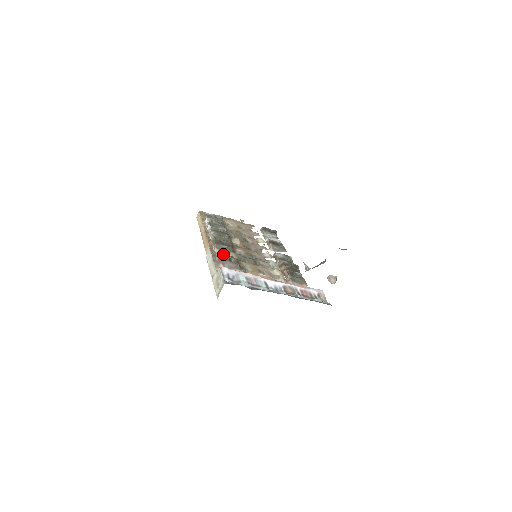
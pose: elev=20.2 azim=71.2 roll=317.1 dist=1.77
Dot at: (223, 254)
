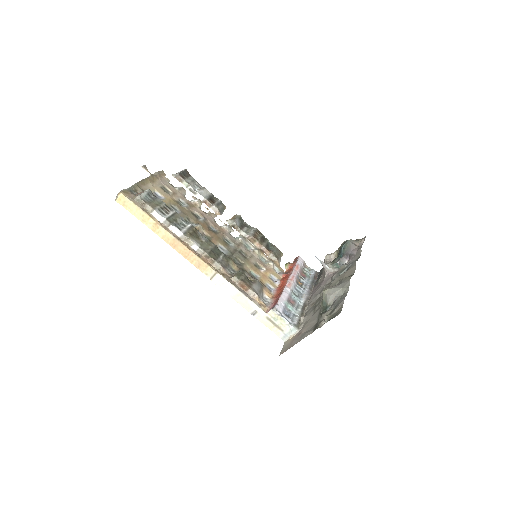
Dot at: (242, 277)
